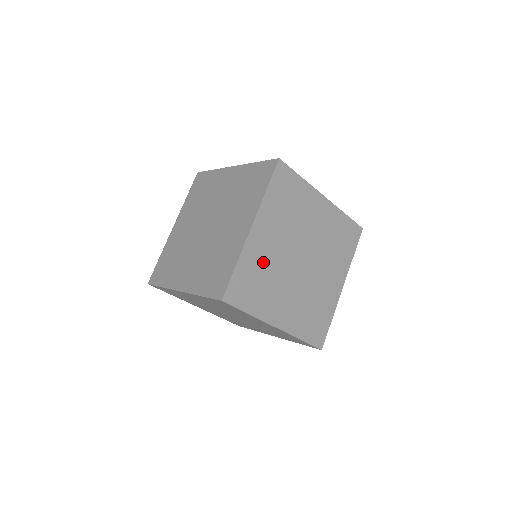
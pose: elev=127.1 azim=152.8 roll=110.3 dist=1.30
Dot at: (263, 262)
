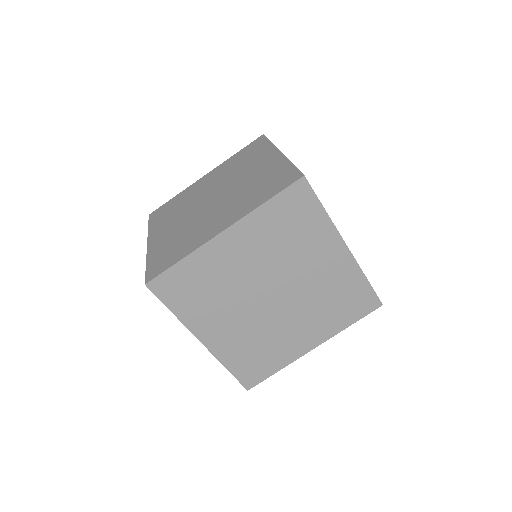
Dot at: (243, 342)
